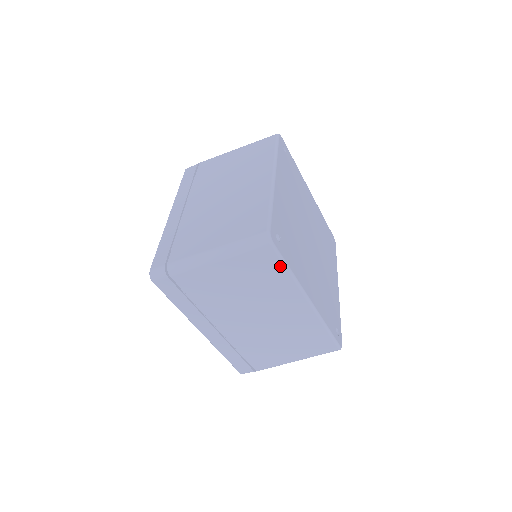
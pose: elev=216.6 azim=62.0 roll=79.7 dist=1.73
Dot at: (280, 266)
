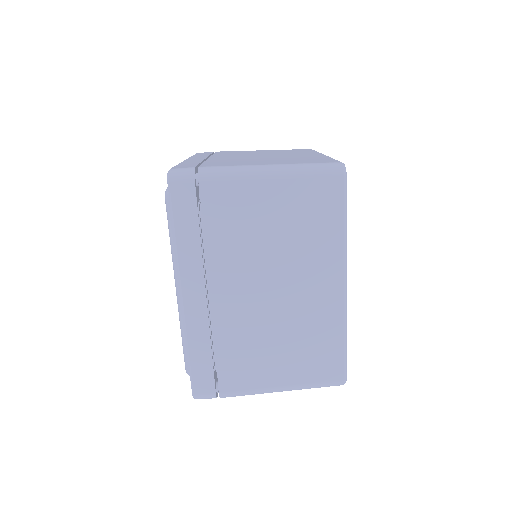
Dot at: (339, 213)
